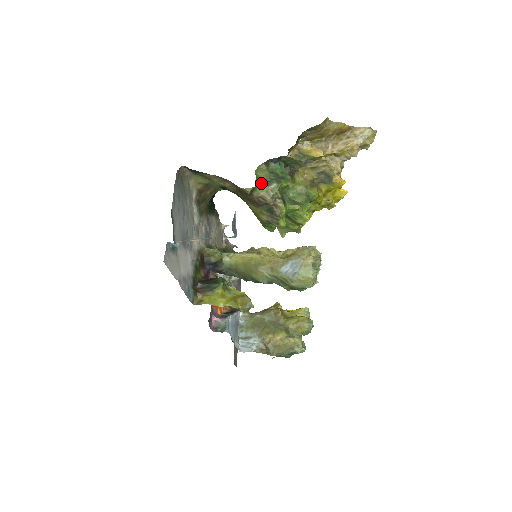
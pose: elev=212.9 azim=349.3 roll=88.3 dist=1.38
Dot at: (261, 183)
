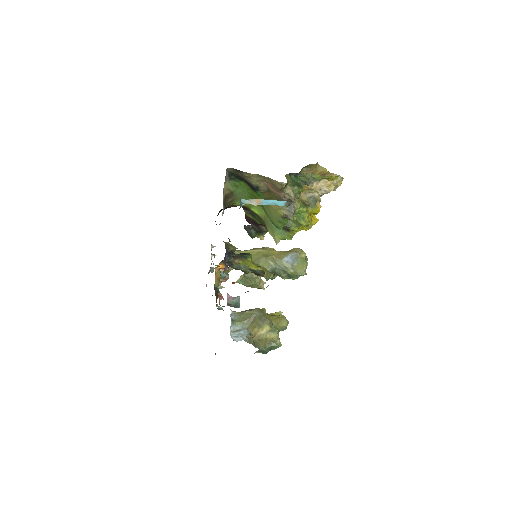
Dot at: (289, 184)
